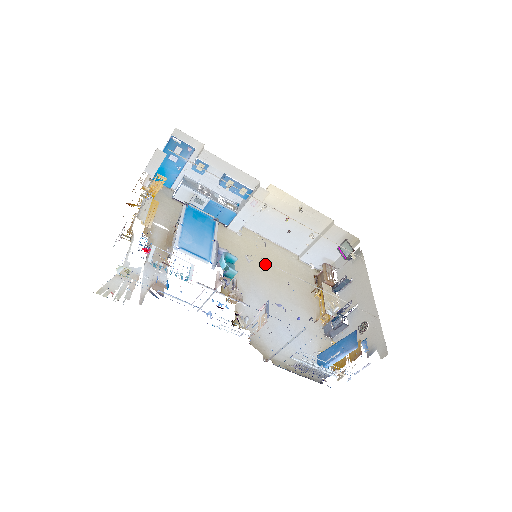
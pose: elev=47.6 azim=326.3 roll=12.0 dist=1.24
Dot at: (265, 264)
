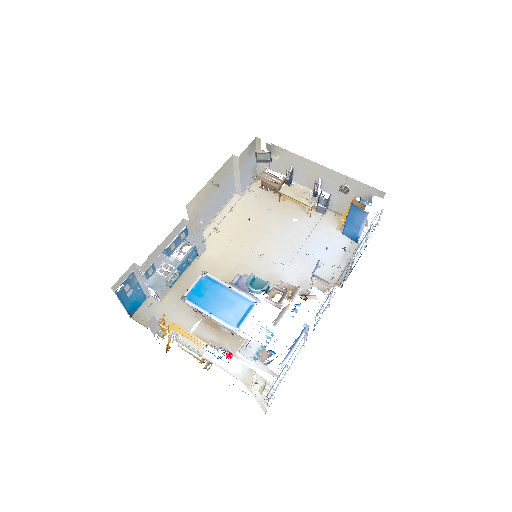
Dot at: (244, 235)
